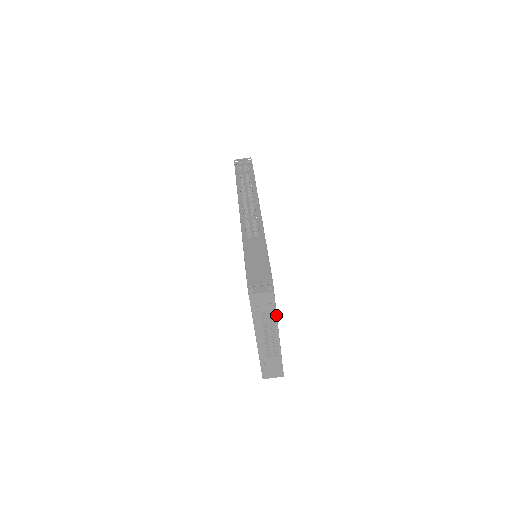
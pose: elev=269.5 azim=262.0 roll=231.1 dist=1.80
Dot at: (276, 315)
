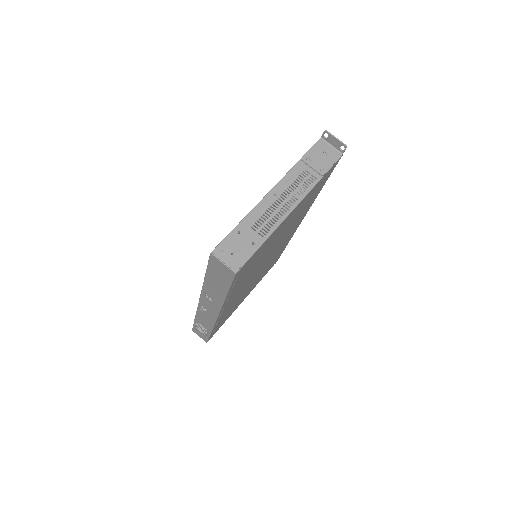
Dot at: (314, 186)
